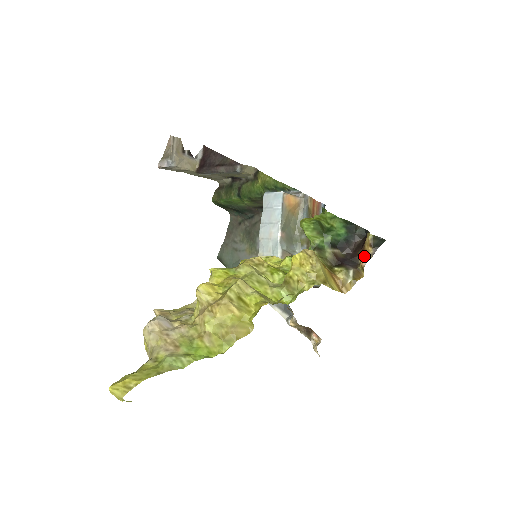
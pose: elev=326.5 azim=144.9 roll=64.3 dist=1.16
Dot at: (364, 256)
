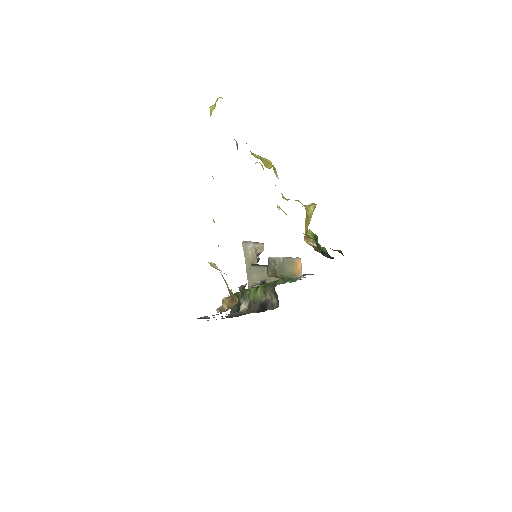
Dot at: occluded
